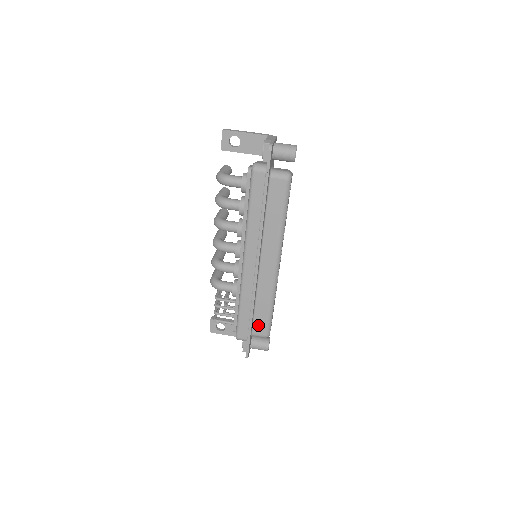
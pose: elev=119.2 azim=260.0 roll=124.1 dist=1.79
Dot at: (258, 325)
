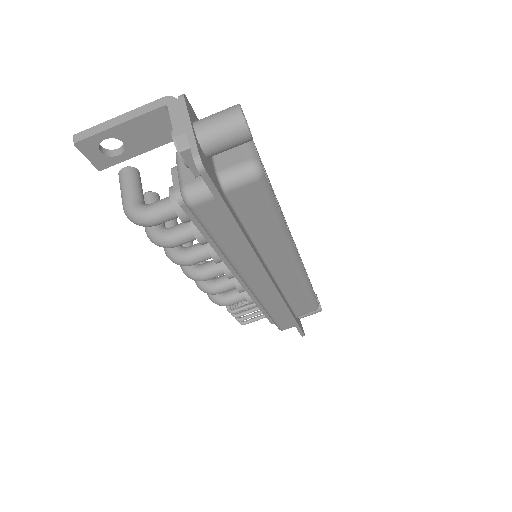
Dot at: (301, 309)
